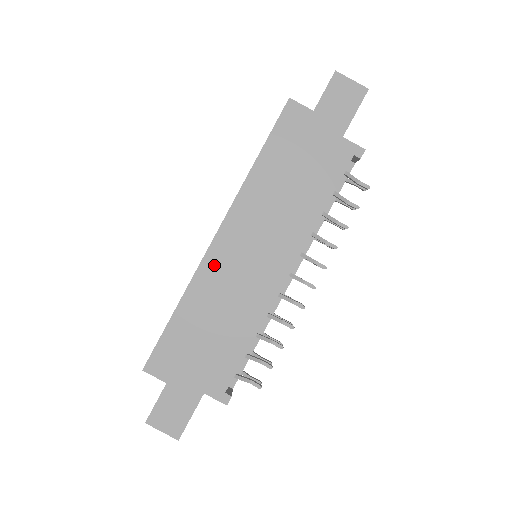
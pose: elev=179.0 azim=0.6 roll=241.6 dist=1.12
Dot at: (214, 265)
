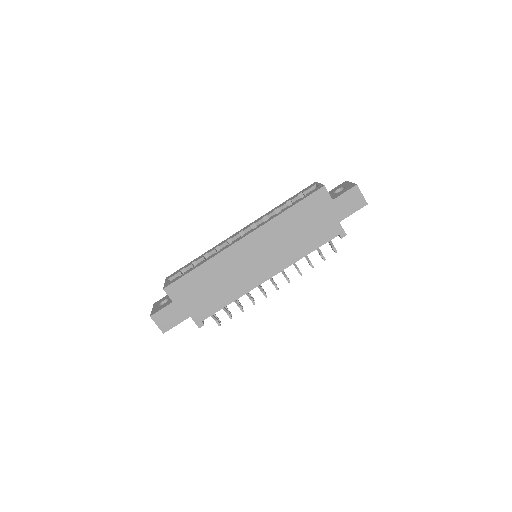
Dot at: (233, 254)
